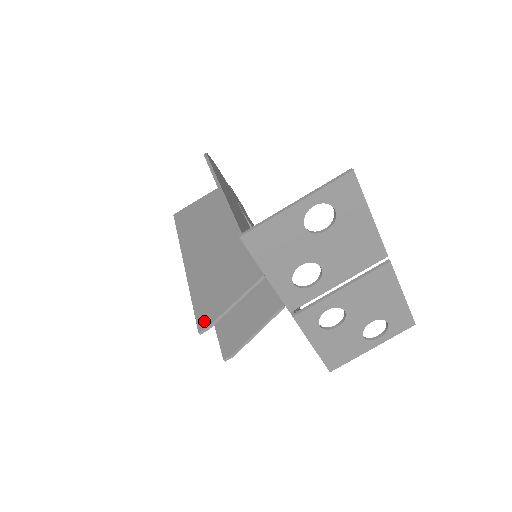
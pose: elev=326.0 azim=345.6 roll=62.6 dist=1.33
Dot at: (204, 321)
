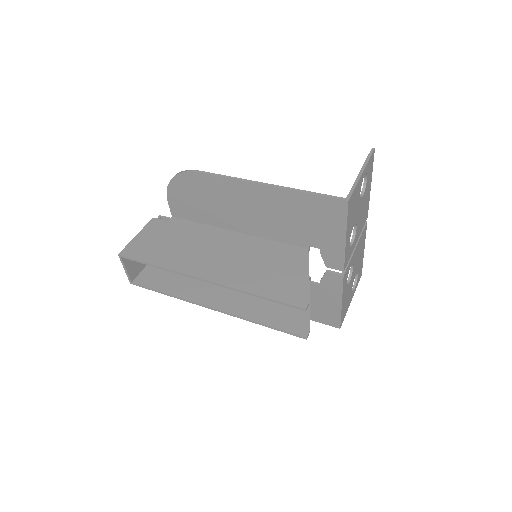
Dot at: (299, 300)
